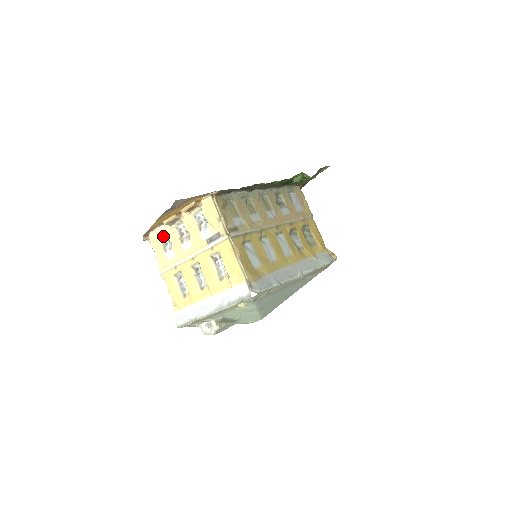
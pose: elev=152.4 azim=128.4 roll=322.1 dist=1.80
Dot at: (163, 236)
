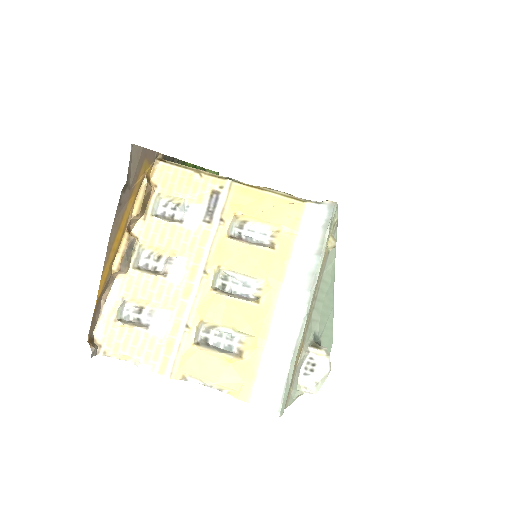
Dot at: (121, 315)
